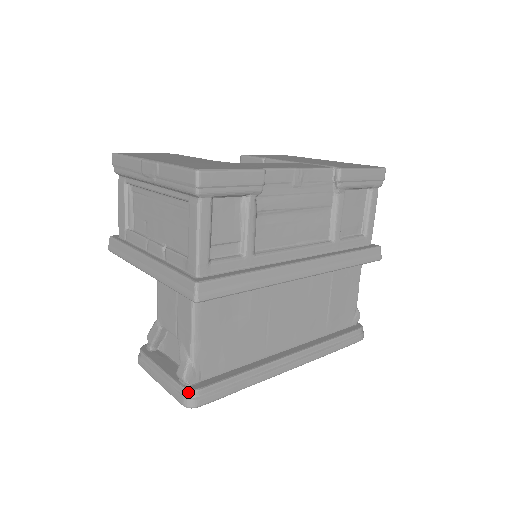
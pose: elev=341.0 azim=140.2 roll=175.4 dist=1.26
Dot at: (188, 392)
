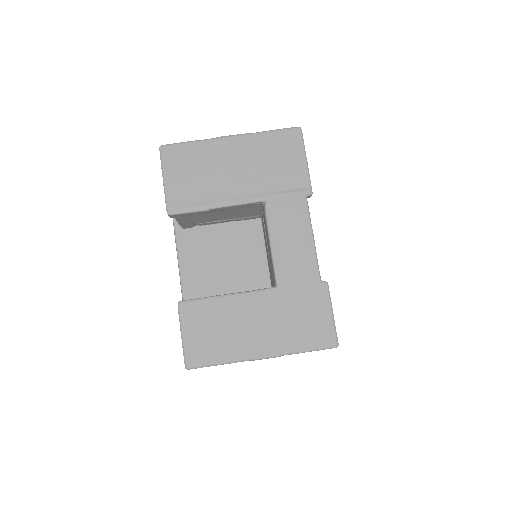
Dot at: occluded
